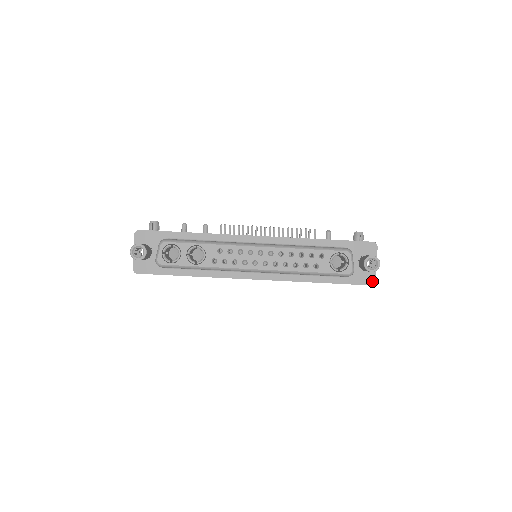
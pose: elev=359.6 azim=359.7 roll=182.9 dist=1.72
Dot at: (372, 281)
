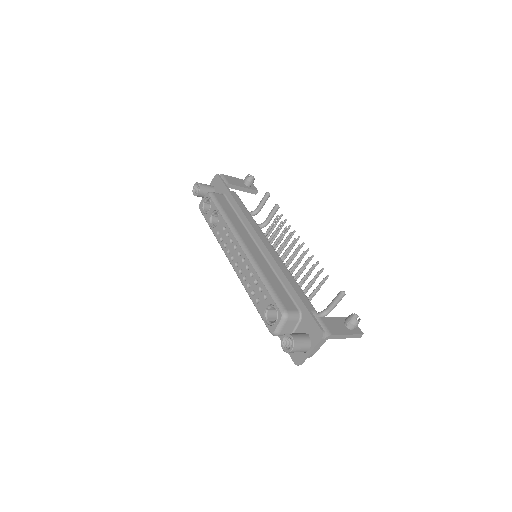
Dot at: (297, 361)
